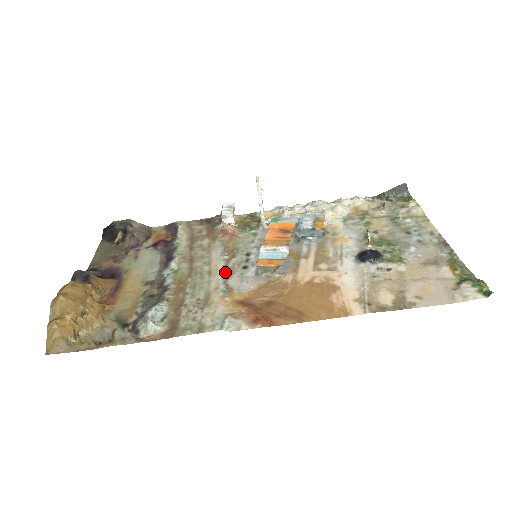
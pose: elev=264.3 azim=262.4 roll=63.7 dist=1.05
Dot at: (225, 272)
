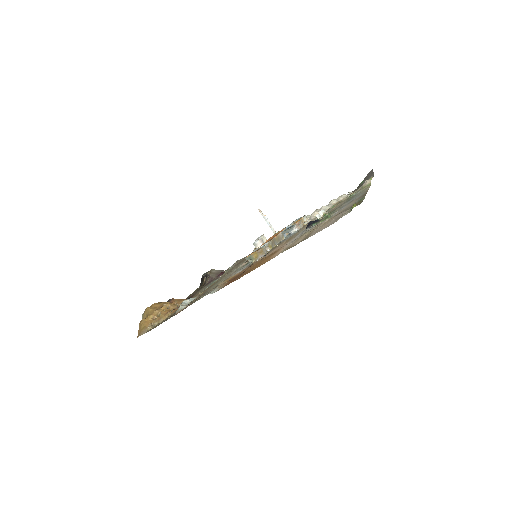
Dot at: (235, 271)
